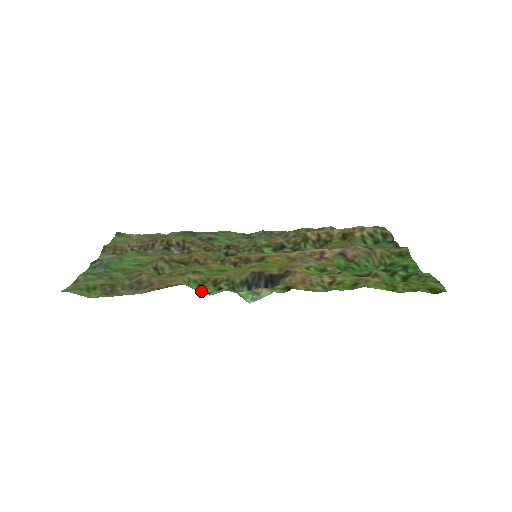
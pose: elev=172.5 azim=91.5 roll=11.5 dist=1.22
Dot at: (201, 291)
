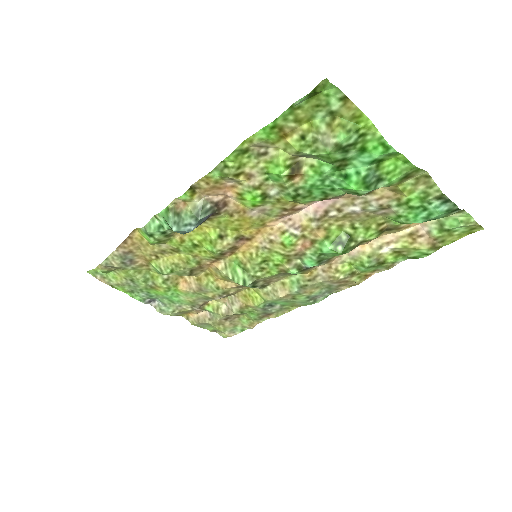
Dot at: (152, 240)
